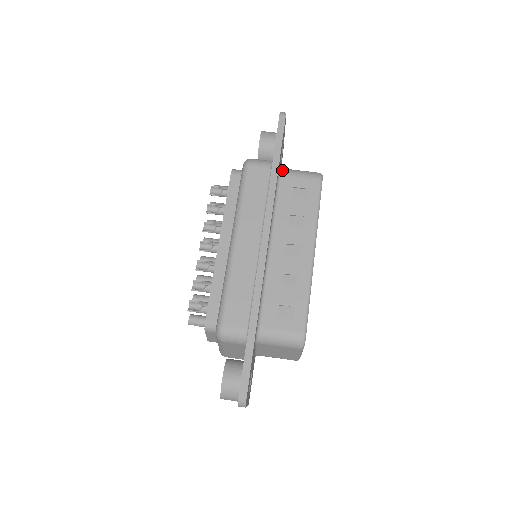
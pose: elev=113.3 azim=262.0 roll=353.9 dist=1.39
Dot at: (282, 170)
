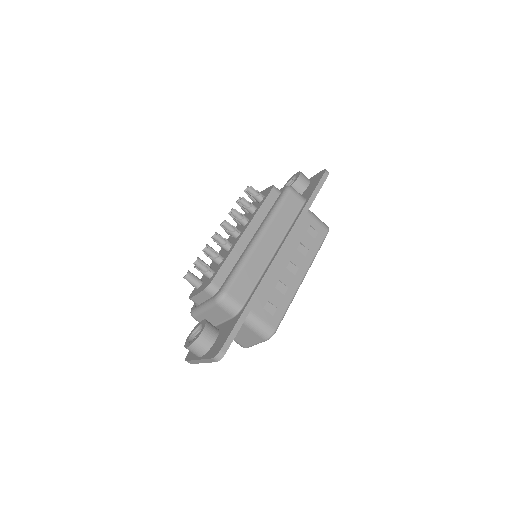
Dot at: occluded
